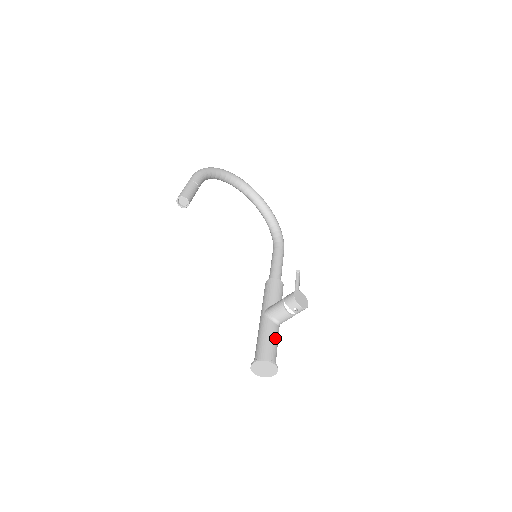
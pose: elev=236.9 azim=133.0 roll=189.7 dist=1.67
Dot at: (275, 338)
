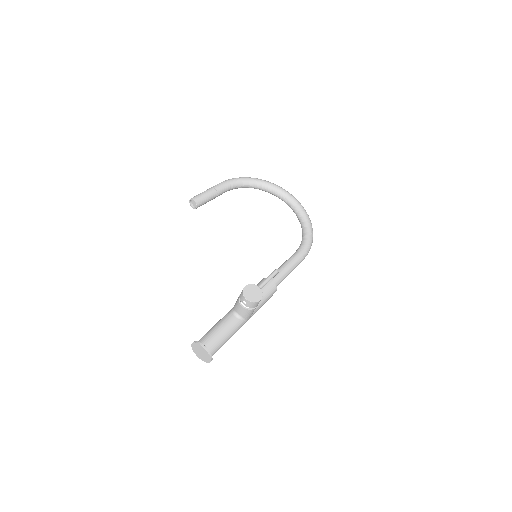
Dot at: (225, 328)
